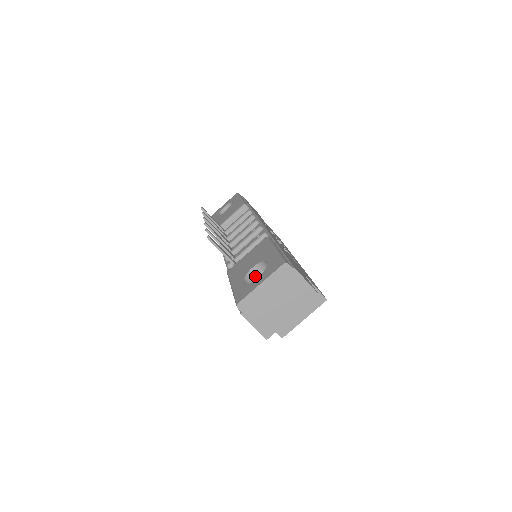
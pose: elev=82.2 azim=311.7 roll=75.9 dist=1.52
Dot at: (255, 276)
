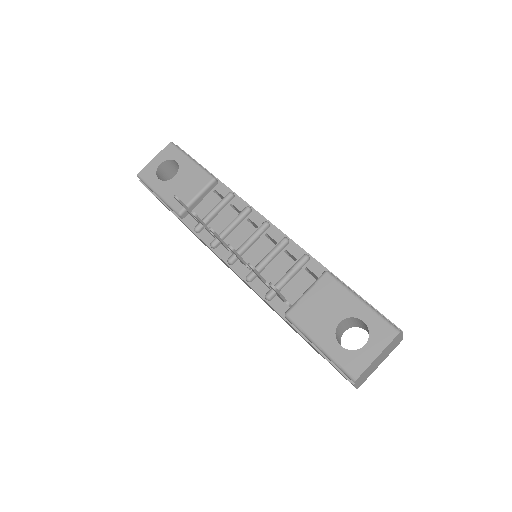
Dot at: (338, 328)
